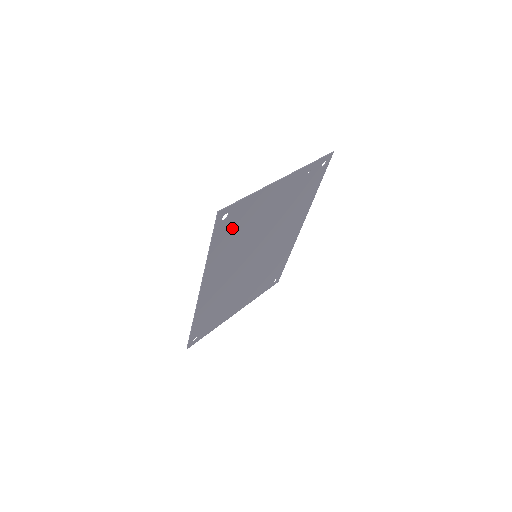
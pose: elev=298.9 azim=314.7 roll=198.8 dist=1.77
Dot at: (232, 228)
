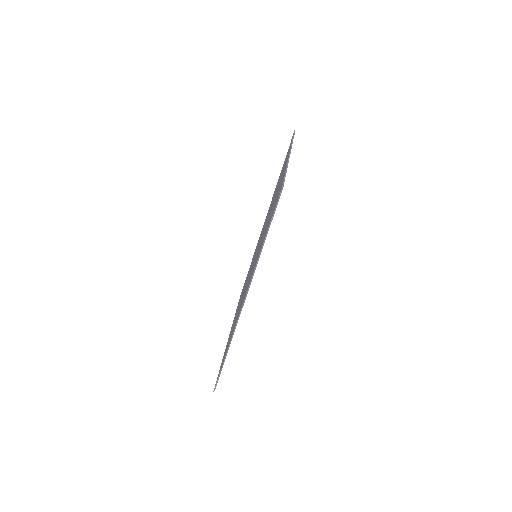
Dot at: occluded
